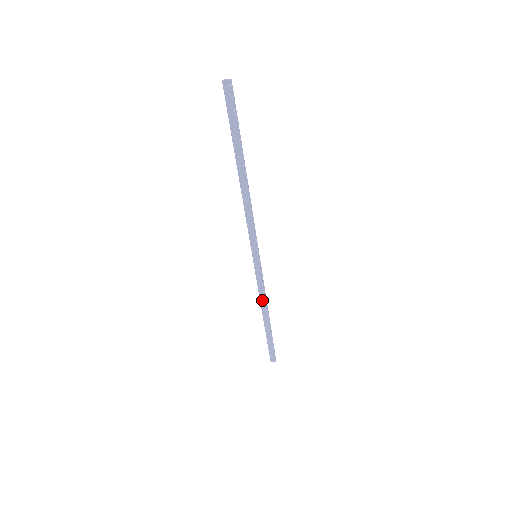
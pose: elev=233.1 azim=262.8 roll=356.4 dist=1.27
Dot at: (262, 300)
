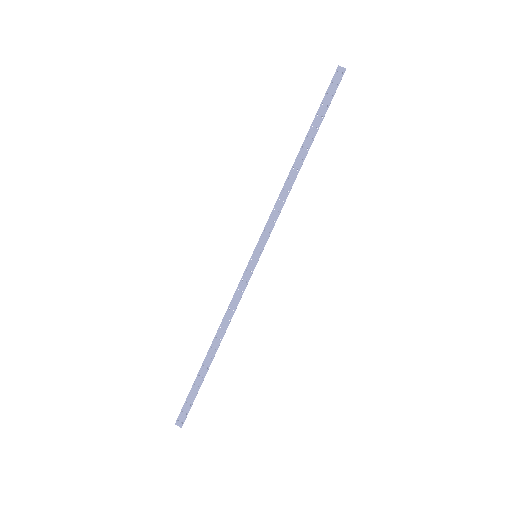
Dot at: (226, 319)
